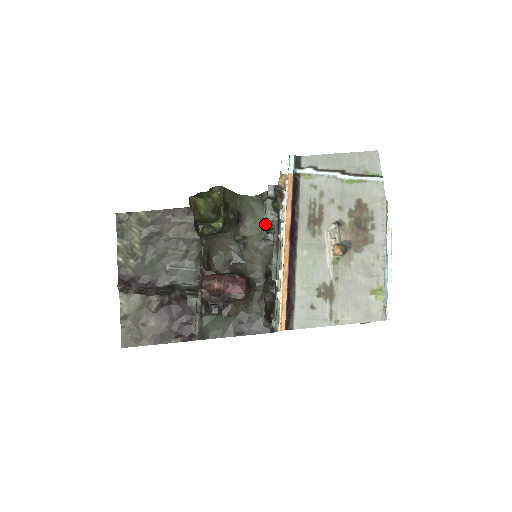
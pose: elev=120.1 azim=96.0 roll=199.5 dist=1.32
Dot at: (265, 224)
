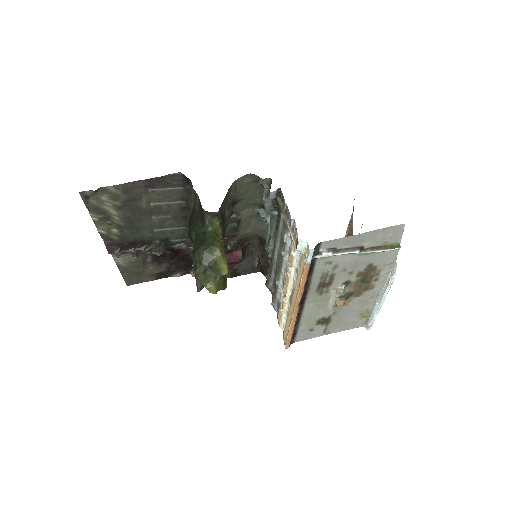
Dot at: (261, 202)
